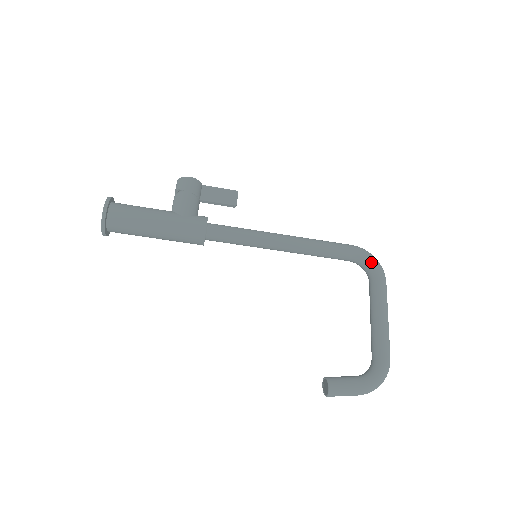
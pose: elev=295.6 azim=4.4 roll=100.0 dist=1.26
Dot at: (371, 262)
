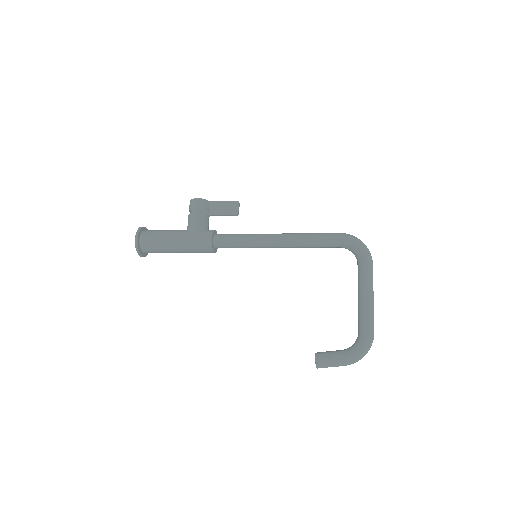
Dot at: (356, 247)
